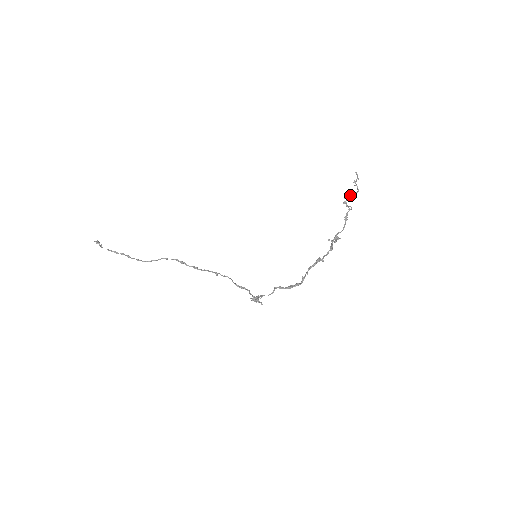
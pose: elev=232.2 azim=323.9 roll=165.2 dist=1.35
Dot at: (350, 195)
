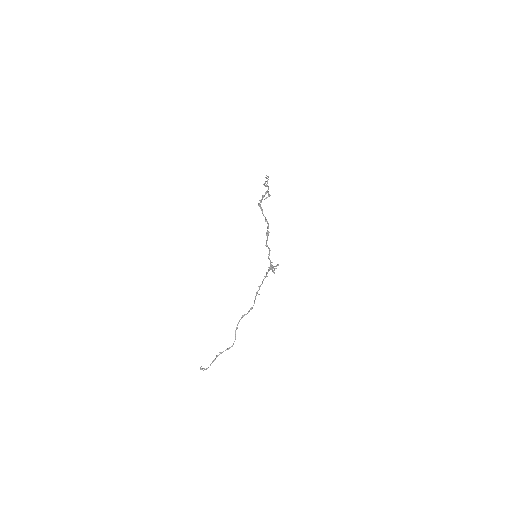
Dot at: (267, 182)
